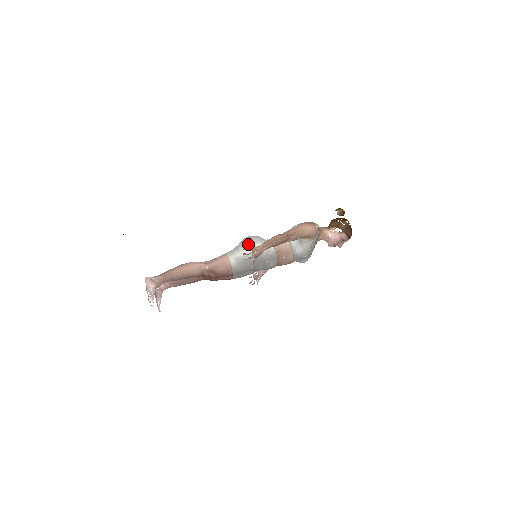
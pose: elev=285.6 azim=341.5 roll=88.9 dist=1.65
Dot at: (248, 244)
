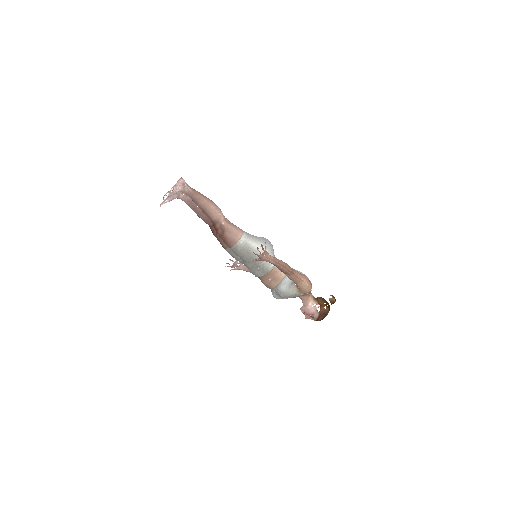
Dot at: (263, 244)
